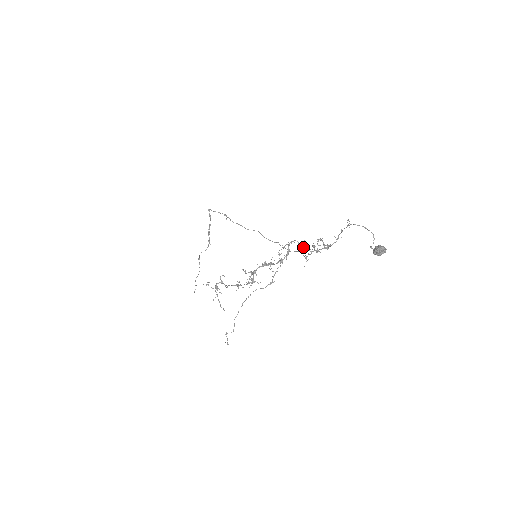
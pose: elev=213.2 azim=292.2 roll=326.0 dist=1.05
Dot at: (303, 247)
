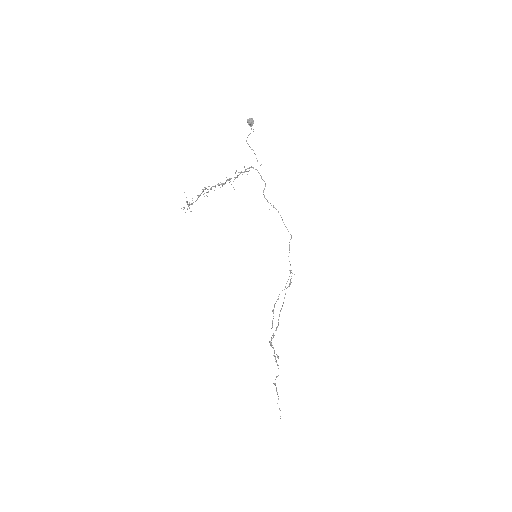
Dot at: occluded
